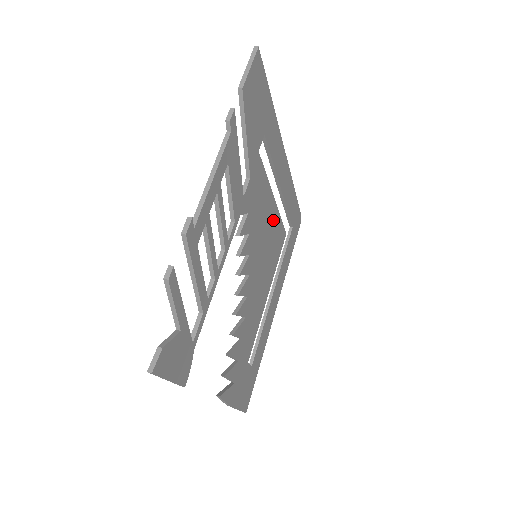
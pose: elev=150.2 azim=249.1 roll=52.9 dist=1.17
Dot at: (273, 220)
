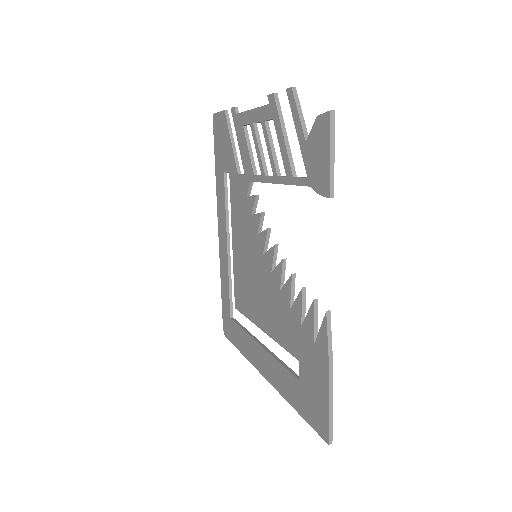
Dot at: occluded
